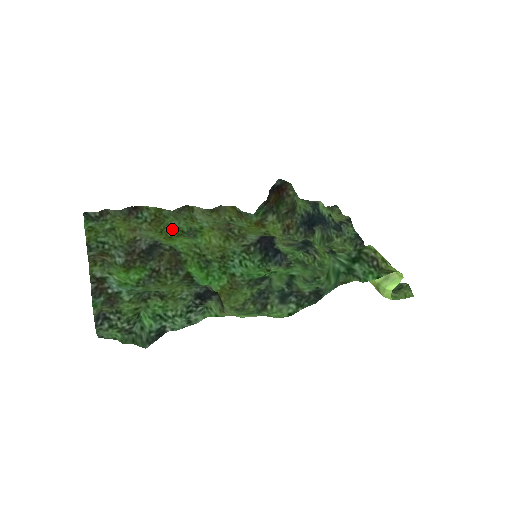
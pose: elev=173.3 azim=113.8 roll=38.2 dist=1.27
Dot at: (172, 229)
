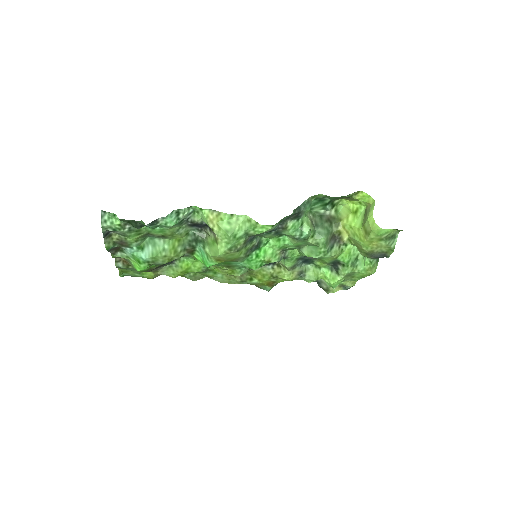
Dot at: occluded
